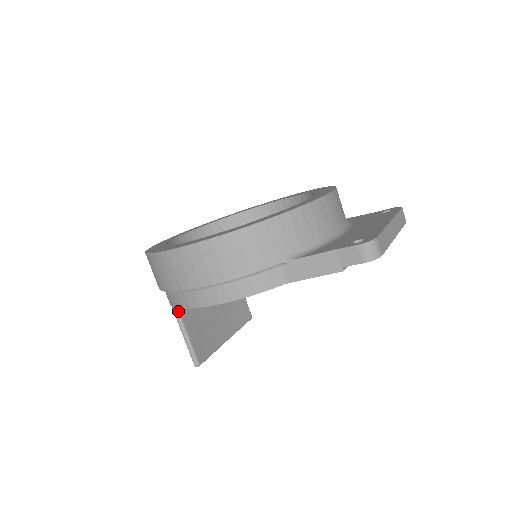
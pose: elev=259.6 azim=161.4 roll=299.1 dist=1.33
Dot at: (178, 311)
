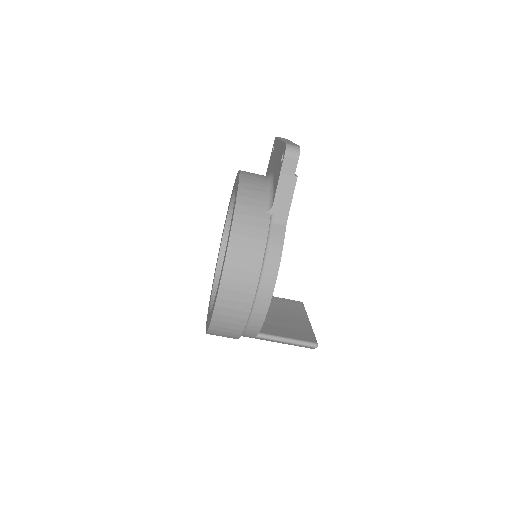
Dot at: (266, 335)
